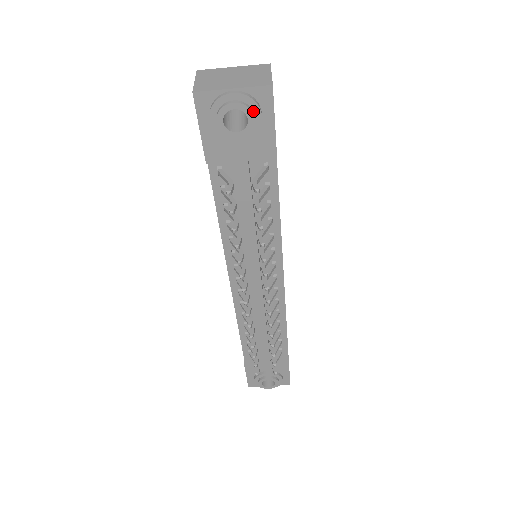
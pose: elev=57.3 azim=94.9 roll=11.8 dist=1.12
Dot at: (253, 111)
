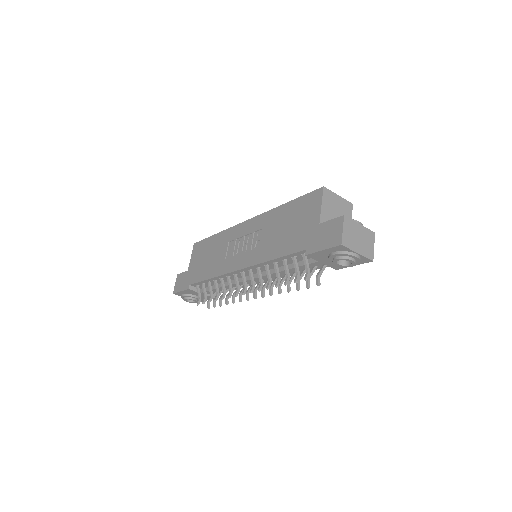
Dot at: (354, 263)
